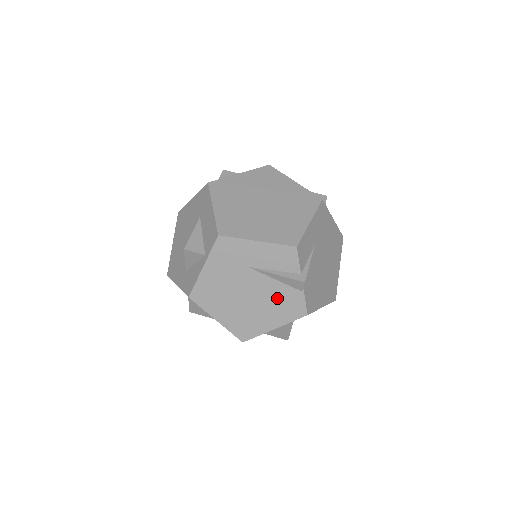
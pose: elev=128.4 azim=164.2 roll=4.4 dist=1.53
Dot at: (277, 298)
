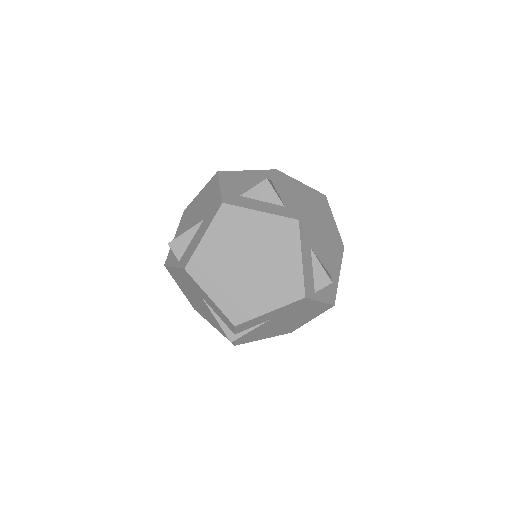
Dot at: (218, 323)
